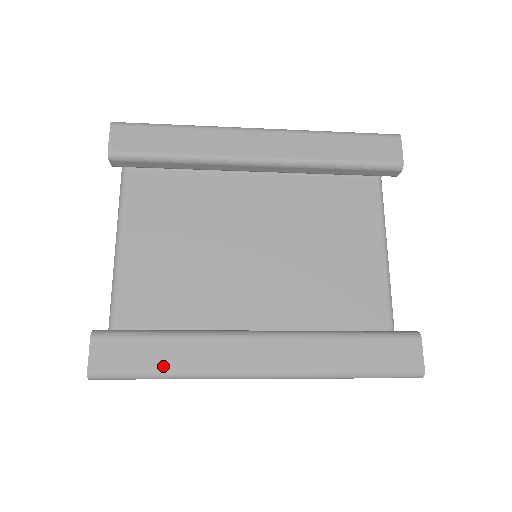
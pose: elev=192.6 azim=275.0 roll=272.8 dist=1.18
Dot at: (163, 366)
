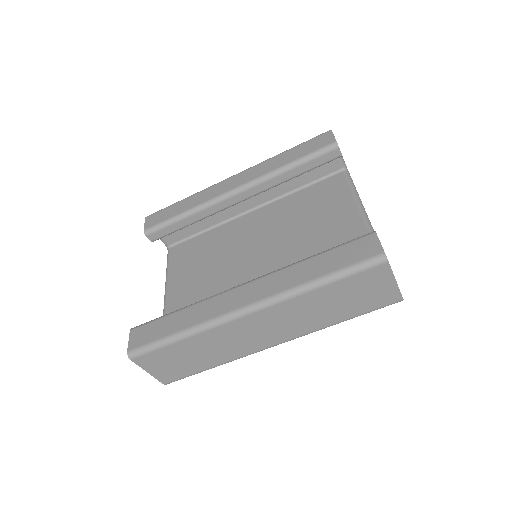
Dot at: (175, 330)
